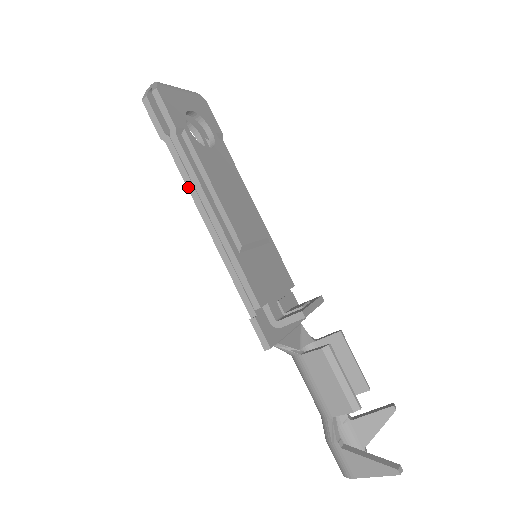
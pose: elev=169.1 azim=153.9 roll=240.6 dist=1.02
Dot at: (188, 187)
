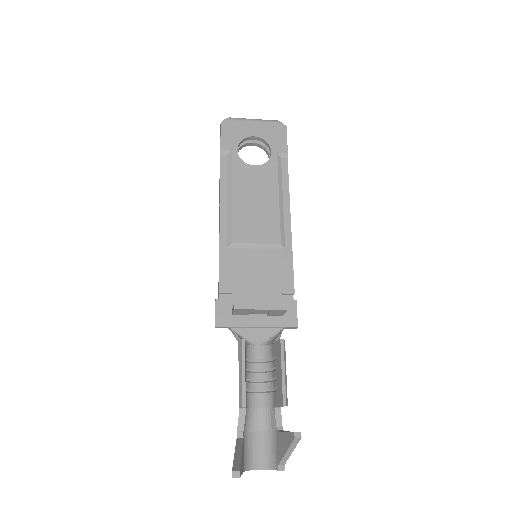
Dot at: (219, 194)
